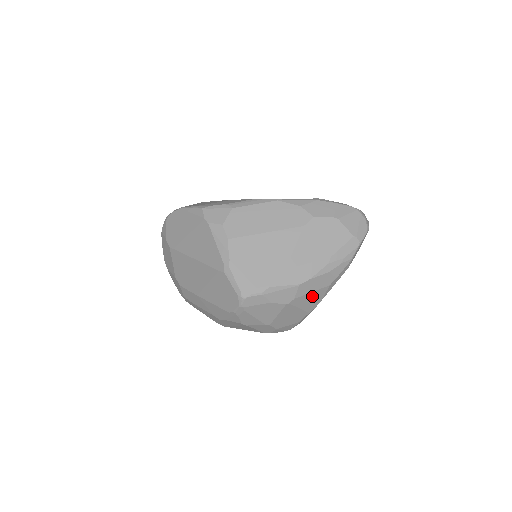
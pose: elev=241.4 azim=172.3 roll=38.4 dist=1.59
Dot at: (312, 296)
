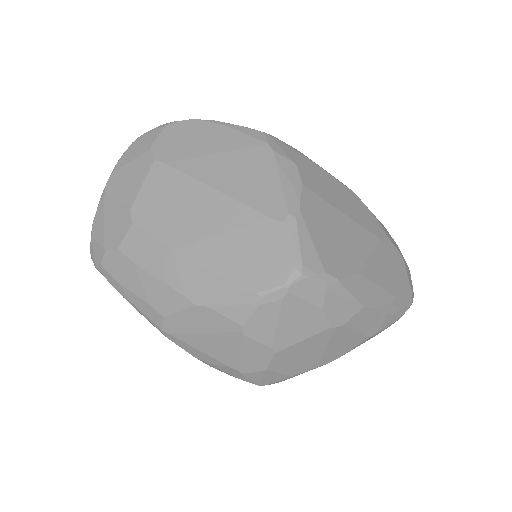
Dot at: (349, 339)
